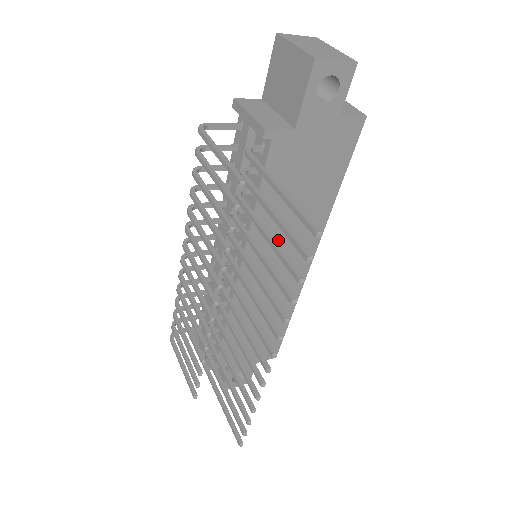
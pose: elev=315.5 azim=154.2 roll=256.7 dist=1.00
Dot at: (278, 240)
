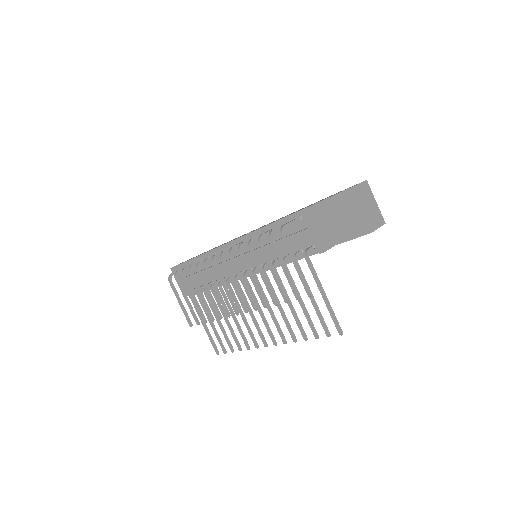
Dot at: occluded
